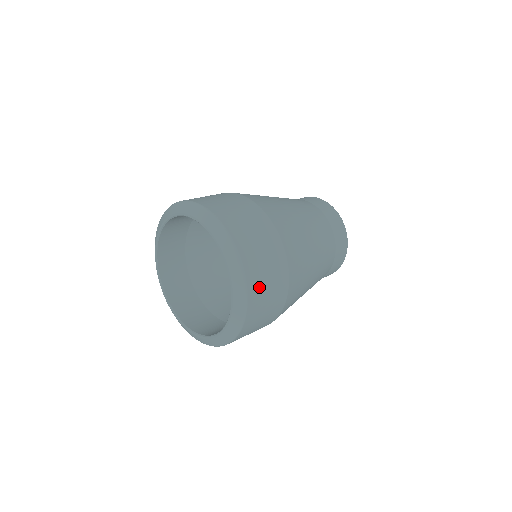
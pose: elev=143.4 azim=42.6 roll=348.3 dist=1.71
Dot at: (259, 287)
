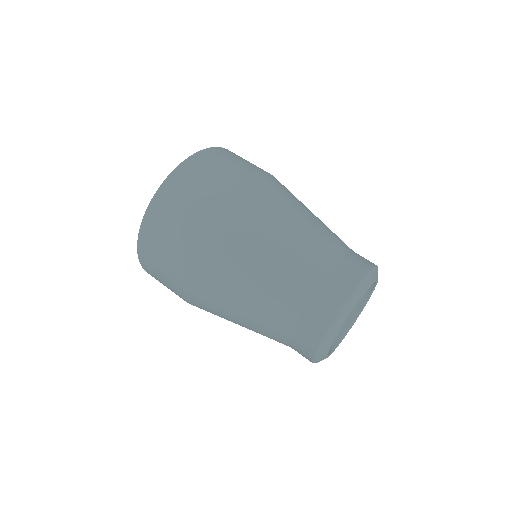
Dot at: (197, 169)
